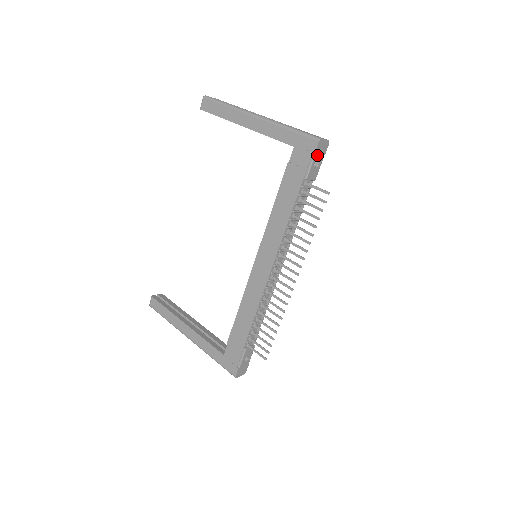
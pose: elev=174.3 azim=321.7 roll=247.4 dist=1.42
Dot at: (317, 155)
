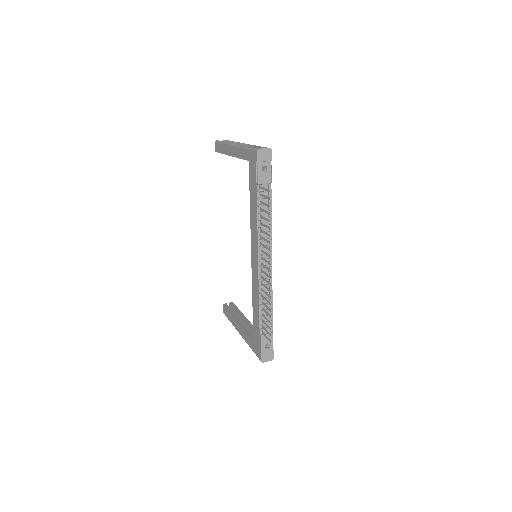
Dot at: (261, 163)
